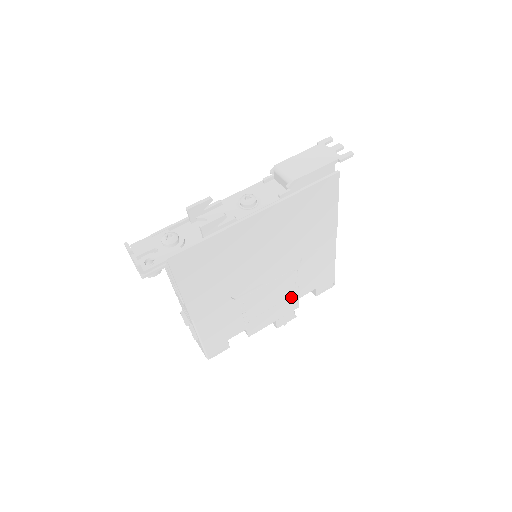
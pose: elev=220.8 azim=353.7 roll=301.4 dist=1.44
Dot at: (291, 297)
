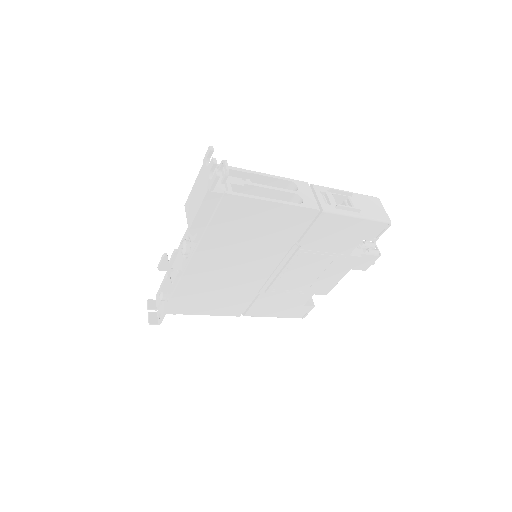
Dot at: (335, 260)
